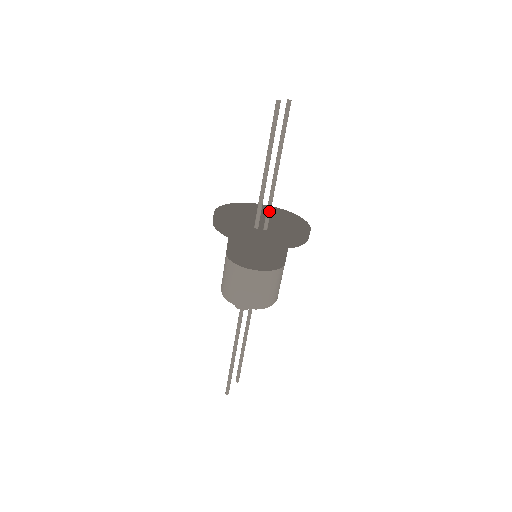
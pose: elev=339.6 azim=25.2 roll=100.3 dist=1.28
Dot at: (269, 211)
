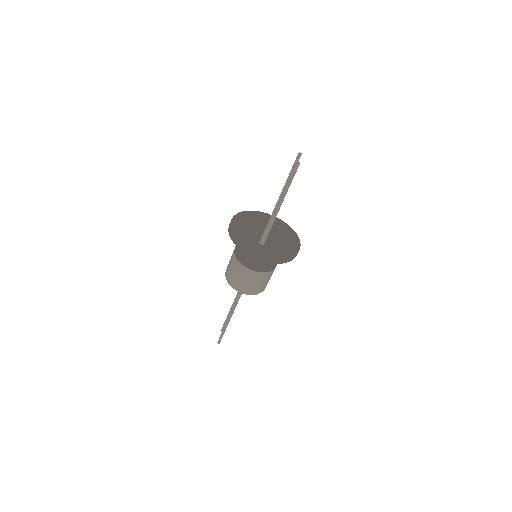
Dot at: occluded
